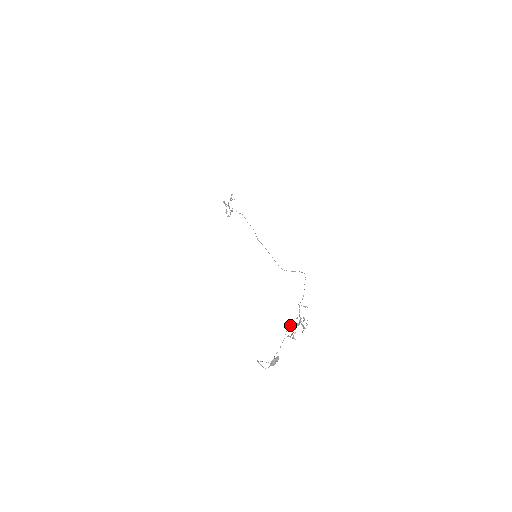
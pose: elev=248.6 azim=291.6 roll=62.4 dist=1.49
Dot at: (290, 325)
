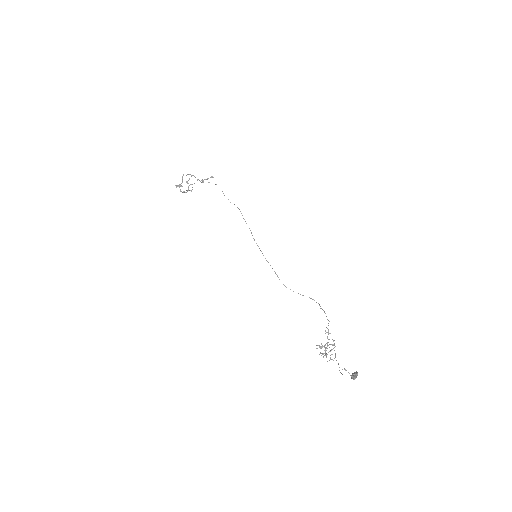
Dot at: occluded
